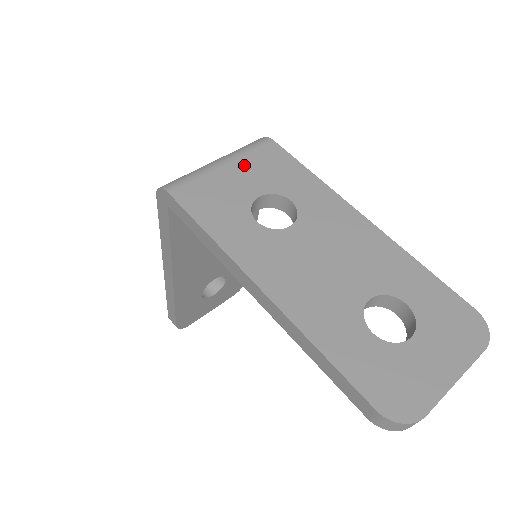
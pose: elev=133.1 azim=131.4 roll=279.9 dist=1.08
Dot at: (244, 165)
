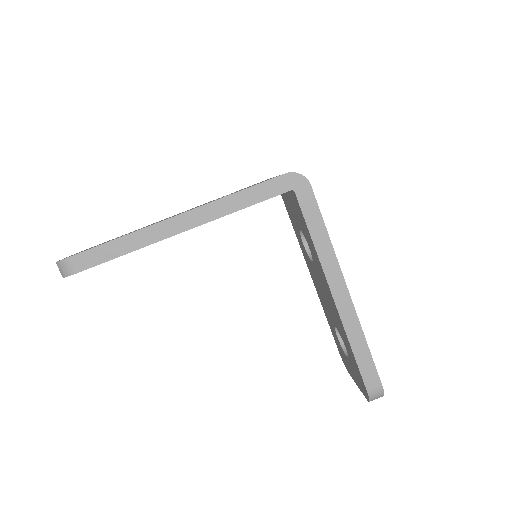
Dot at: occluded
